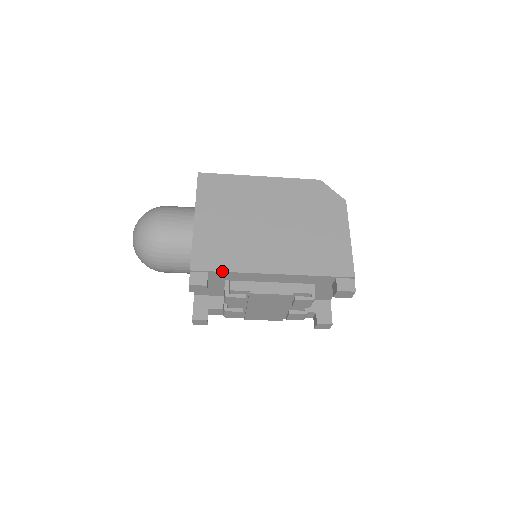
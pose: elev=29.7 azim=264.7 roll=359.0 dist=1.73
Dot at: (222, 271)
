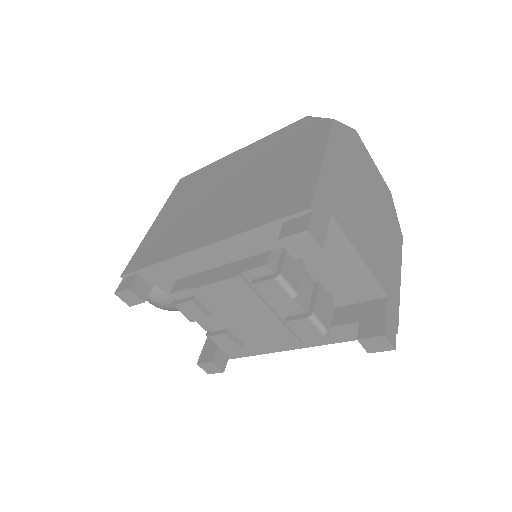
Dot at: (148, 266)
